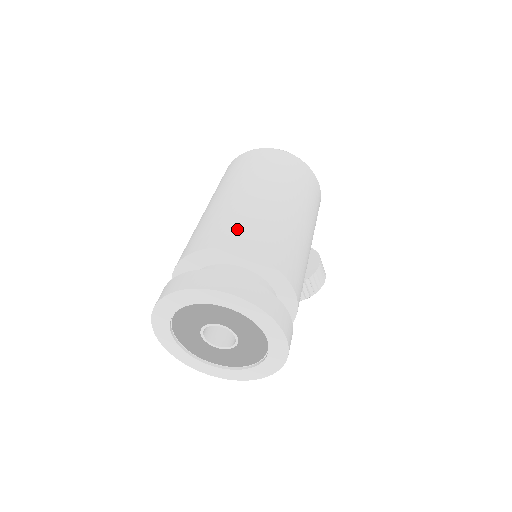
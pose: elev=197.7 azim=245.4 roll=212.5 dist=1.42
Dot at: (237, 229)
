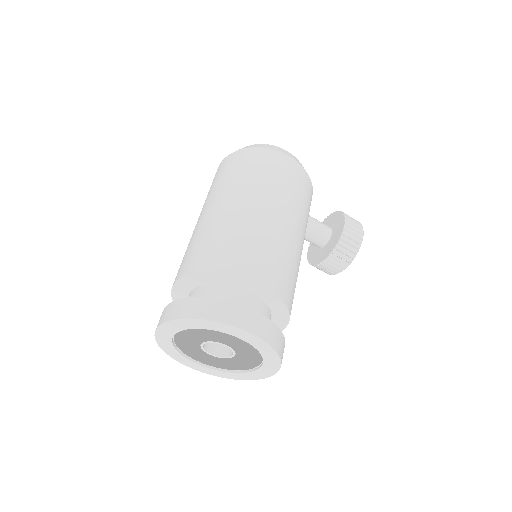
Dot at: (193, 253)
